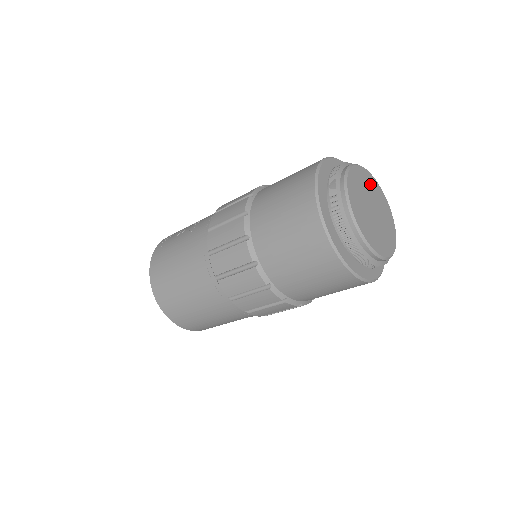
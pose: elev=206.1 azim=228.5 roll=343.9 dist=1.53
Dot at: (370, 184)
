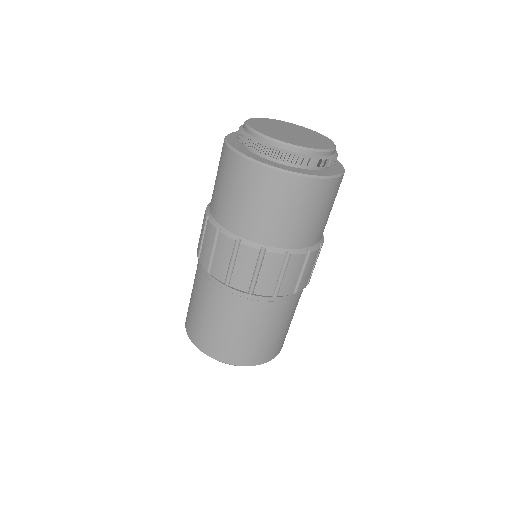
Dot at: (289, 126)
